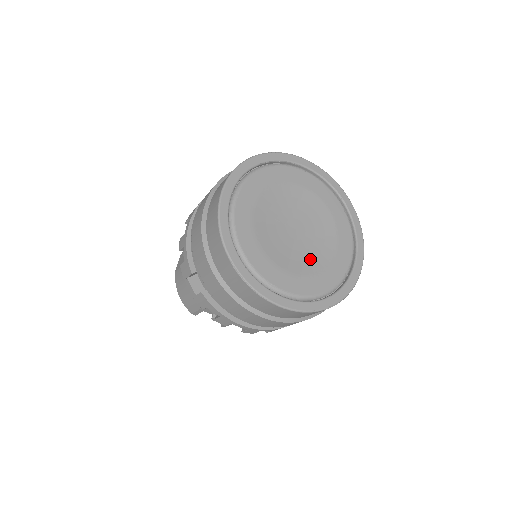
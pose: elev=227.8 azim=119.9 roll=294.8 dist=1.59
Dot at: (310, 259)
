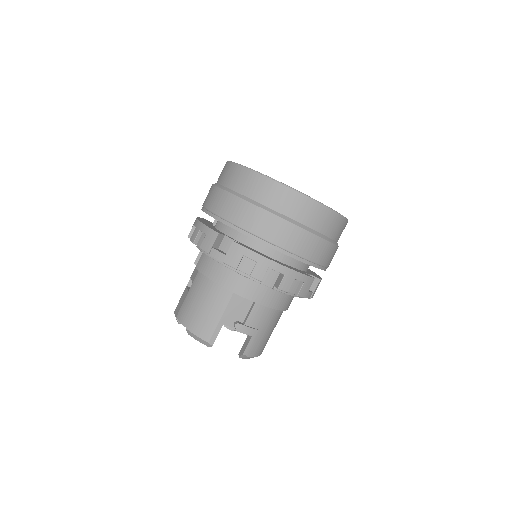
Dot at: occluded
